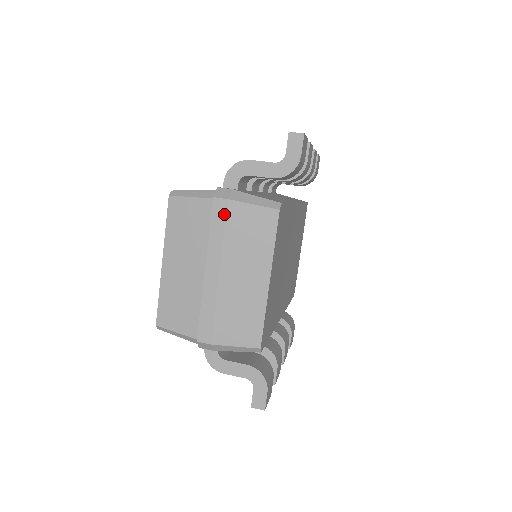
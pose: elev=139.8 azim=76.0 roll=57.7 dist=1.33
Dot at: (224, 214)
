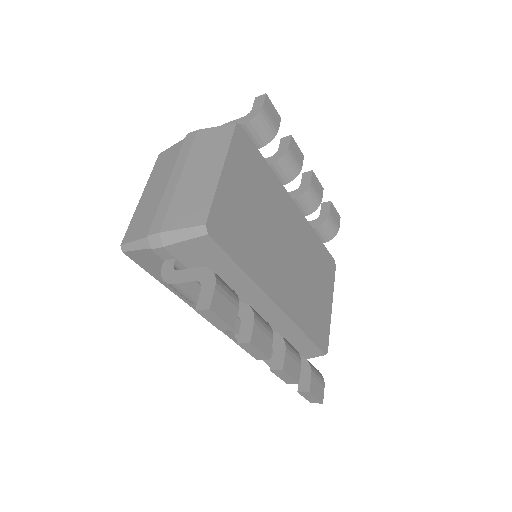
Dot at: (192, 139)
